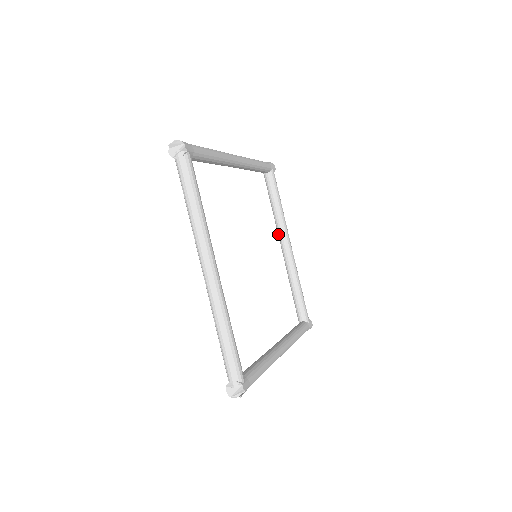
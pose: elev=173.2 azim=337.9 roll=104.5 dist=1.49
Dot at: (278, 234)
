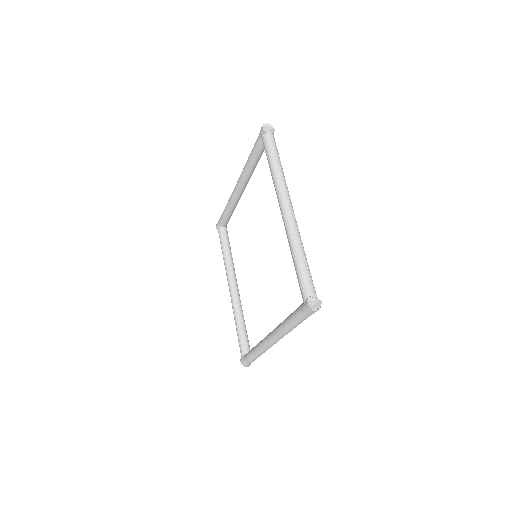
Dot at: (228, 275)
